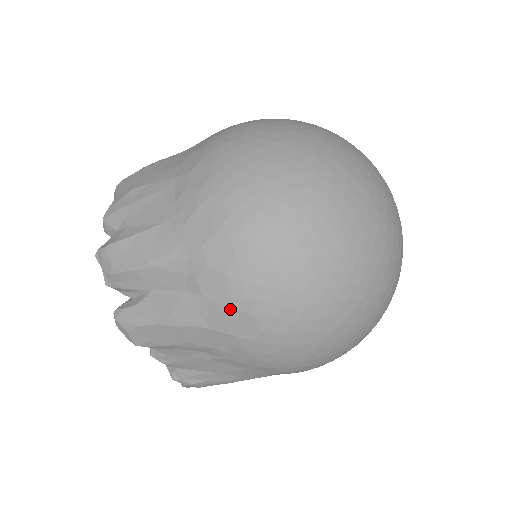
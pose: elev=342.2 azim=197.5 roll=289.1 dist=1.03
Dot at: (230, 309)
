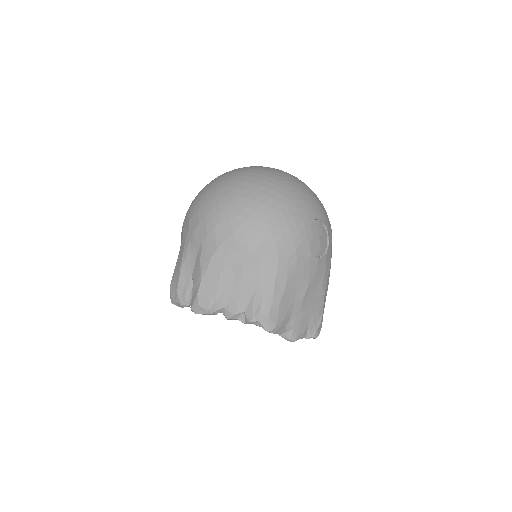
Dot at: (212, 231)
